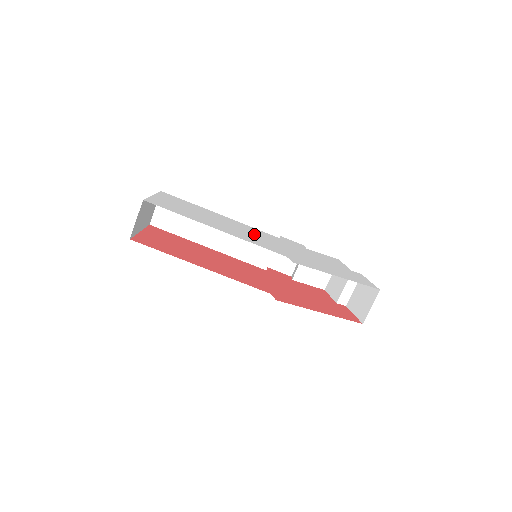
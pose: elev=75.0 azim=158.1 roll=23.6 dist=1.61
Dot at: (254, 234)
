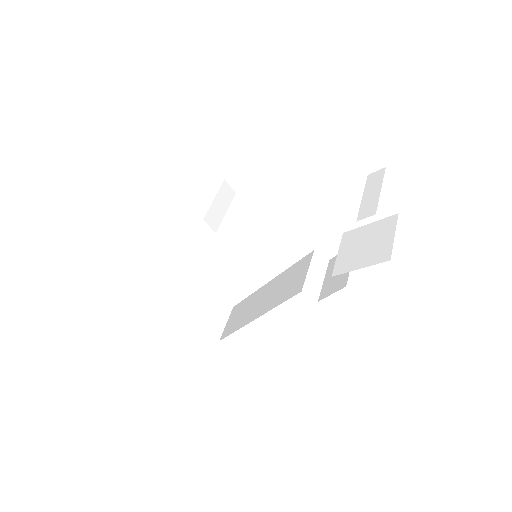
Dot at: occluded
